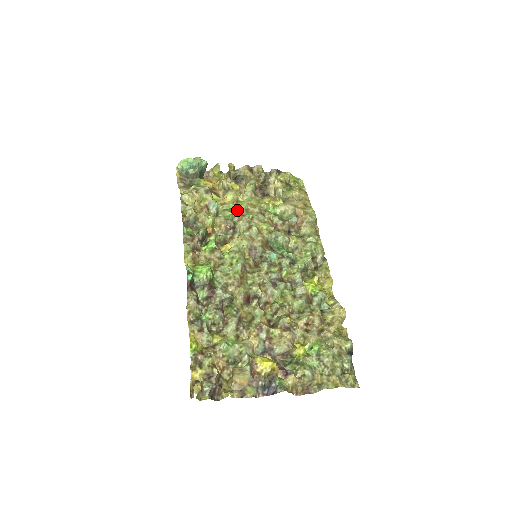
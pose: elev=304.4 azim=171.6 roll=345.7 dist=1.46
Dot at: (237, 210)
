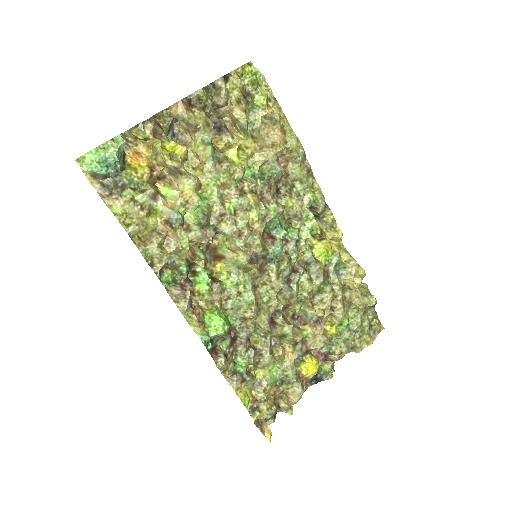
Dot at: (209, 207)
